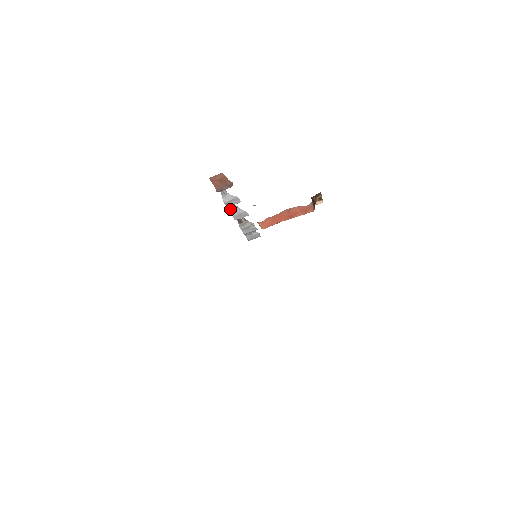
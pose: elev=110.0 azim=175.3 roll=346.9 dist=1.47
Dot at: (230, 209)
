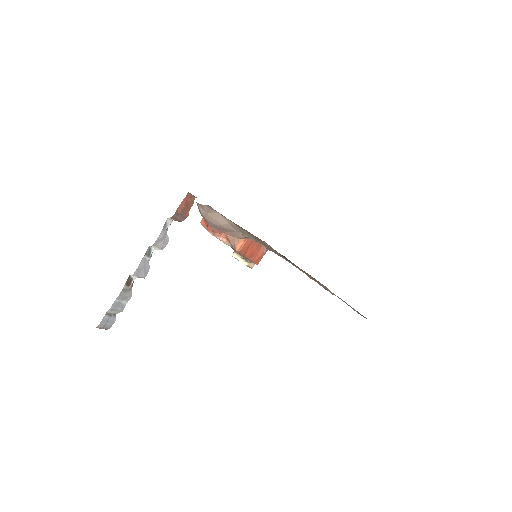
Dot at: (145, 253)
